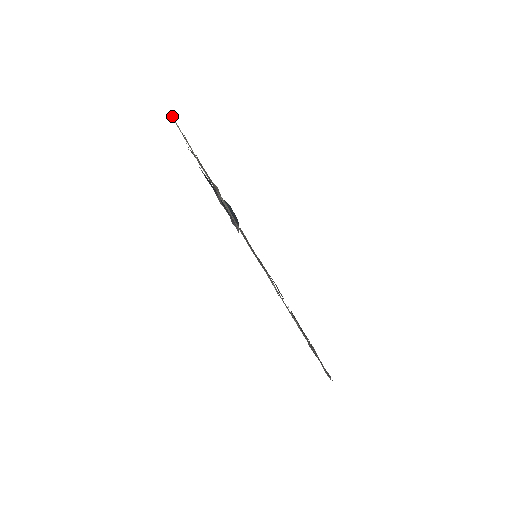
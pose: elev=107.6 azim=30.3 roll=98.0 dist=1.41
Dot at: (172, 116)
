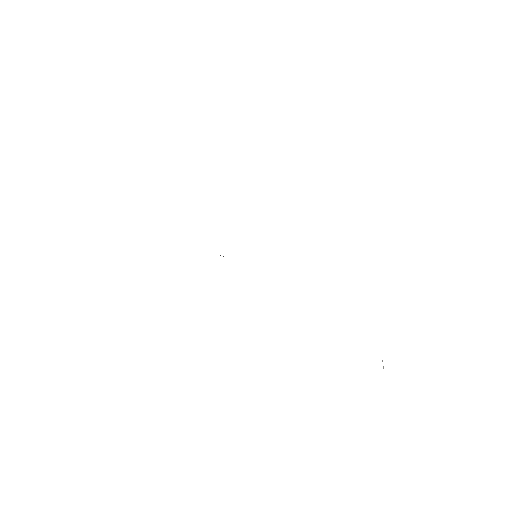
Dot at: occluded
